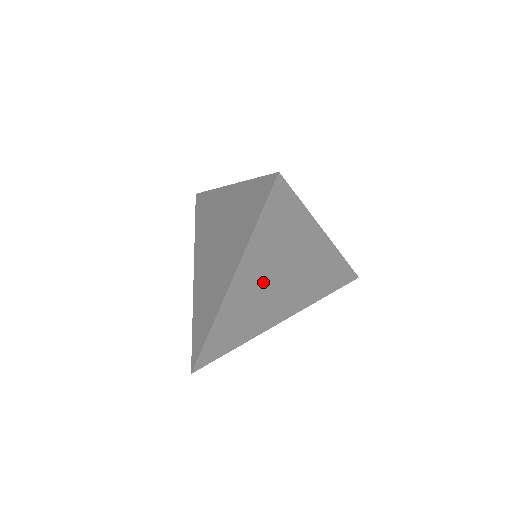
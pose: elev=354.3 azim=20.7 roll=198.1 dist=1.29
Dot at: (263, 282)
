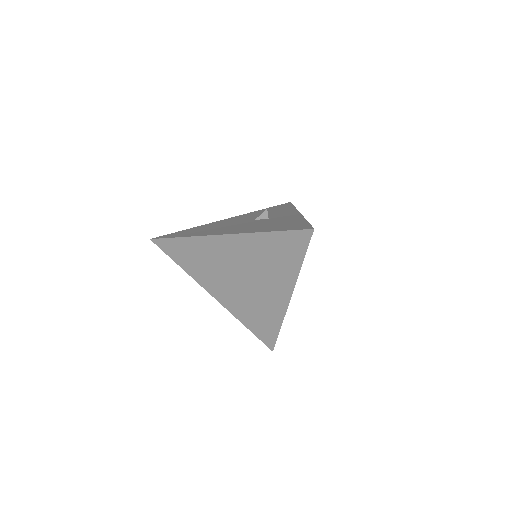
Dot at: occluded
